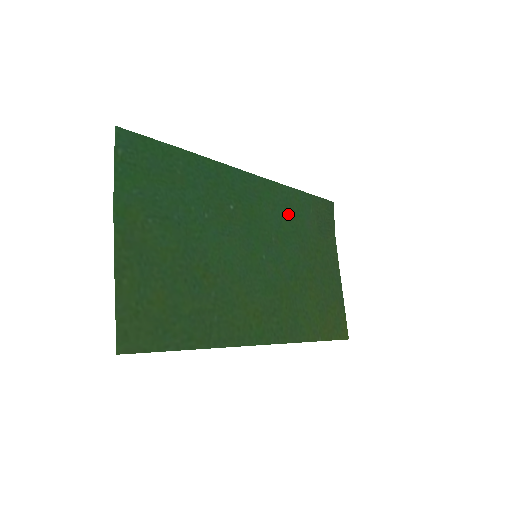
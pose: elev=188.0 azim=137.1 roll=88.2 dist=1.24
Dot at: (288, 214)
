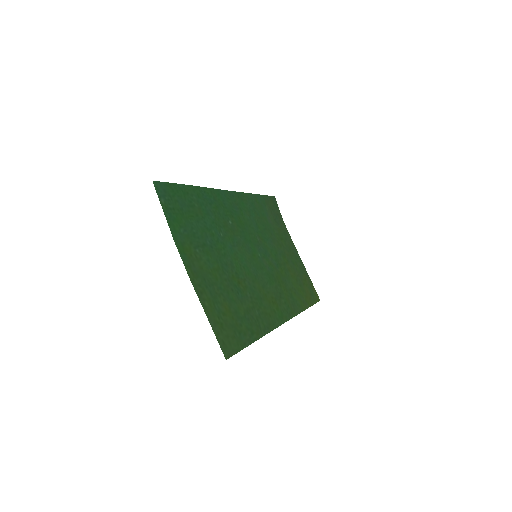
Dot at: (257, 216)
